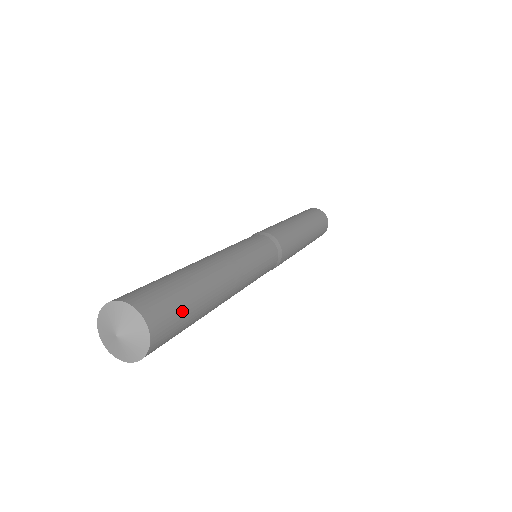
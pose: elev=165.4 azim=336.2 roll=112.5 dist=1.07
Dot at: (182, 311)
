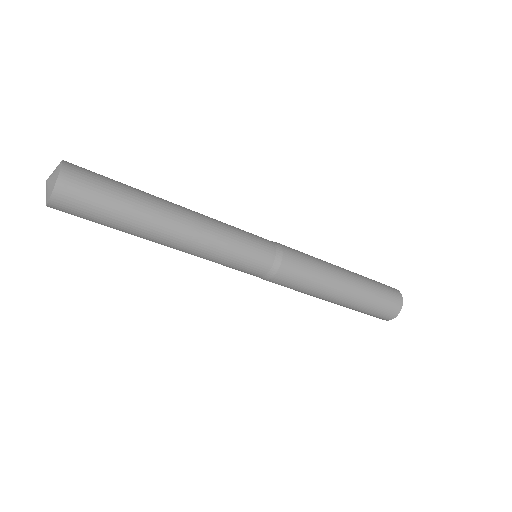
Dot at: (100, 202)
